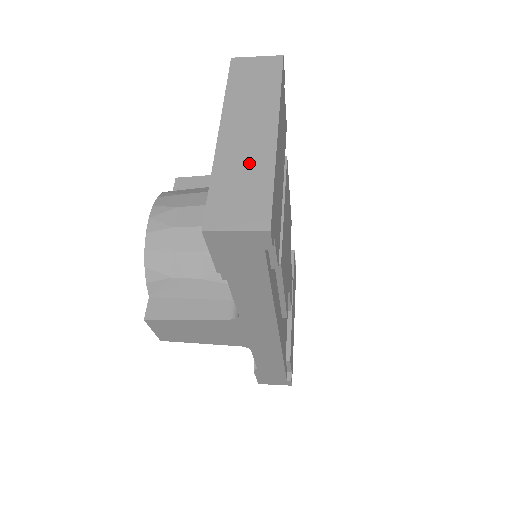
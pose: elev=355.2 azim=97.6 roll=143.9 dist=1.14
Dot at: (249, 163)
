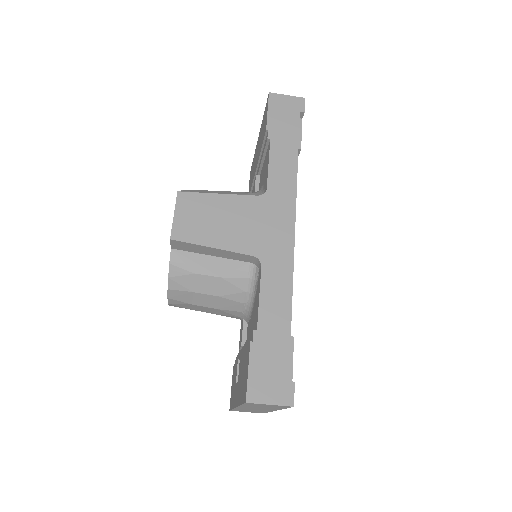
Dot at: occluded
